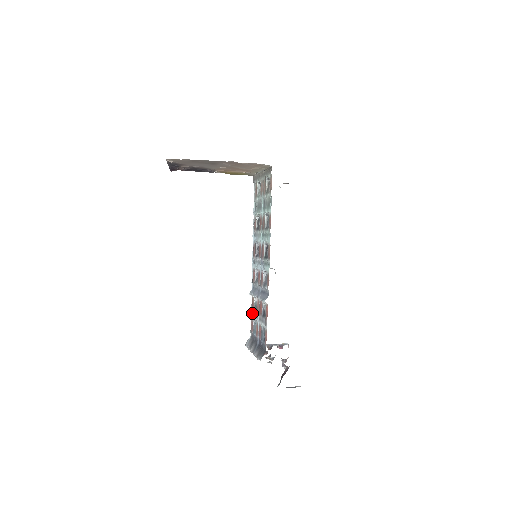
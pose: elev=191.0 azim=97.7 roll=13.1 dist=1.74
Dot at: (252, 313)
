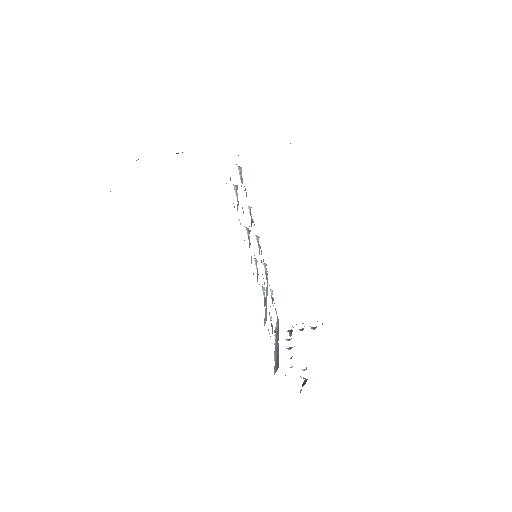
Dot at: occluded
